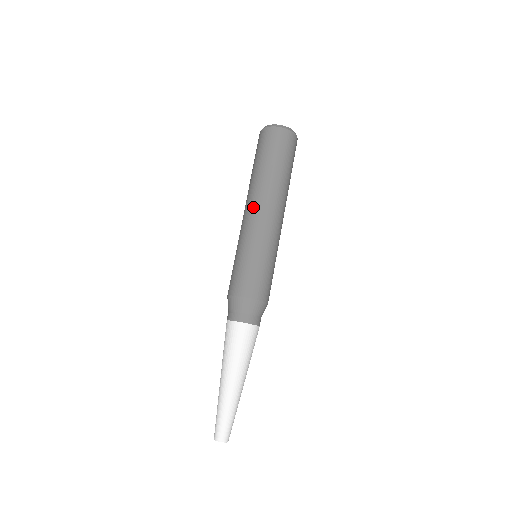
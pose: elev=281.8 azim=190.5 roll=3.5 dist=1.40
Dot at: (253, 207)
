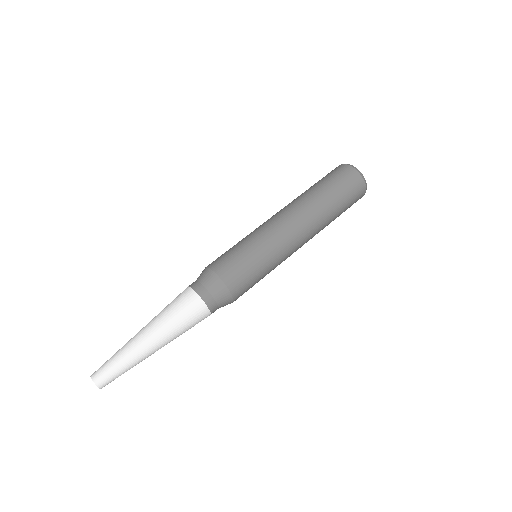
Dot at: (281, 212)
